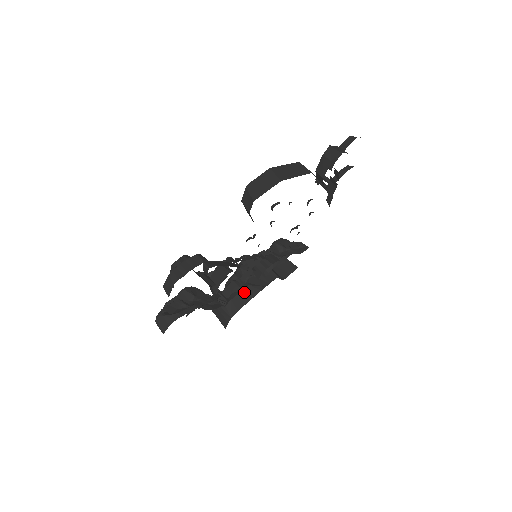
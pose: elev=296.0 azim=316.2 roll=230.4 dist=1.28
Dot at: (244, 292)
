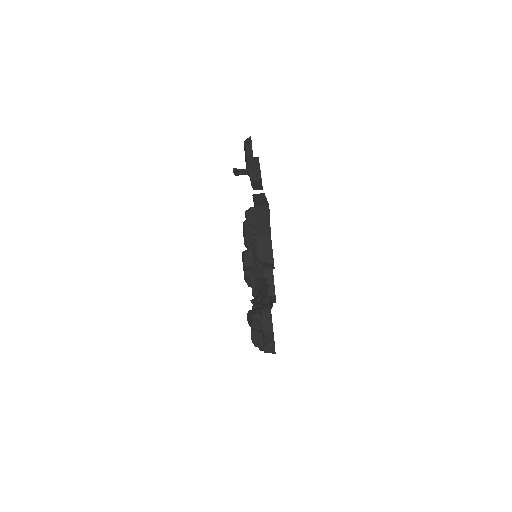
Dot at: occluded
